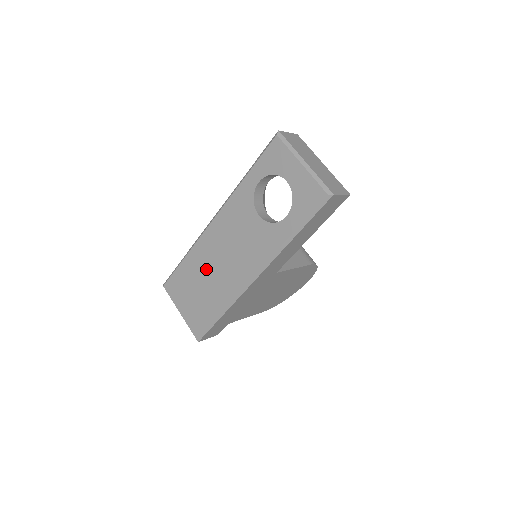
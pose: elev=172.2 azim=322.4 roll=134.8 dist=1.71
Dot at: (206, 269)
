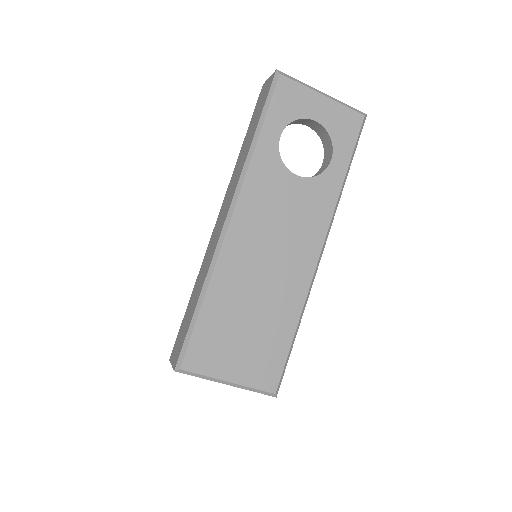
Dot at: (250, 288)
